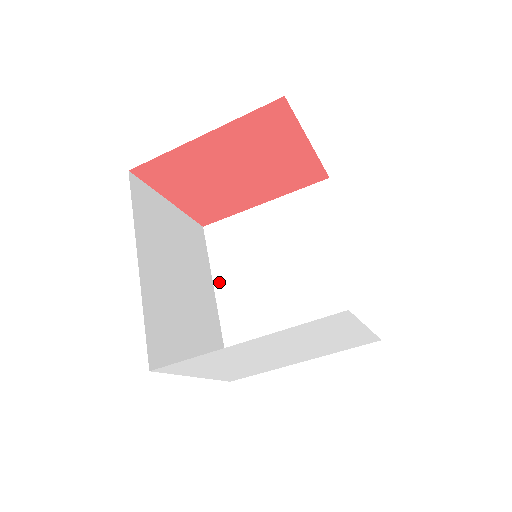
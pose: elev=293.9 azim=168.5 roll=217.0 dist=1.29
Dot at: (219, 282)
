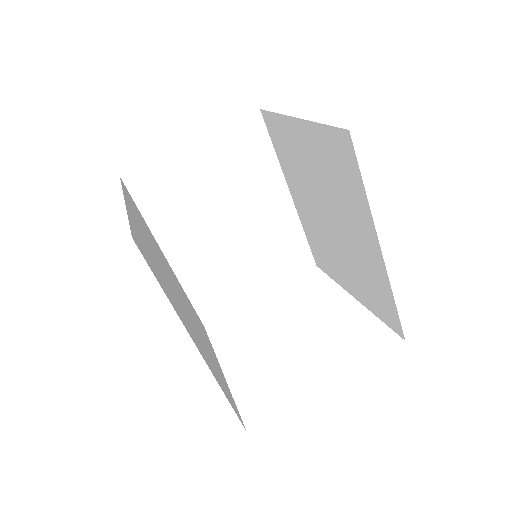
Dot at: (288, 182)
